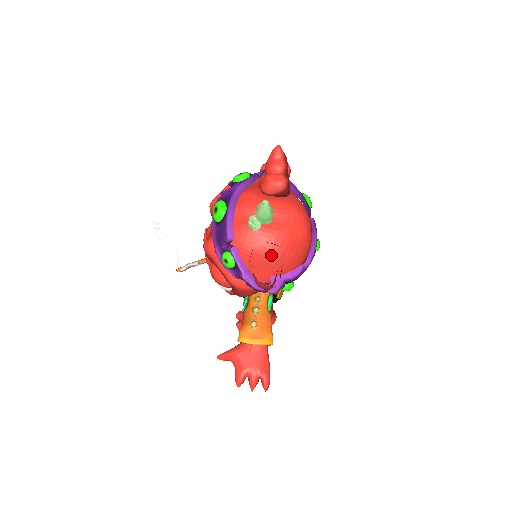
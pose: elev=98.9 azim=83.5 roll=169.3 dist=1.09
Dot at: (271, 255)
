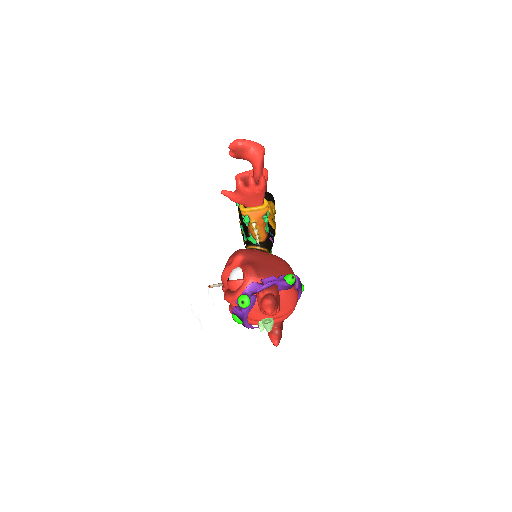
Dot at: occluded
